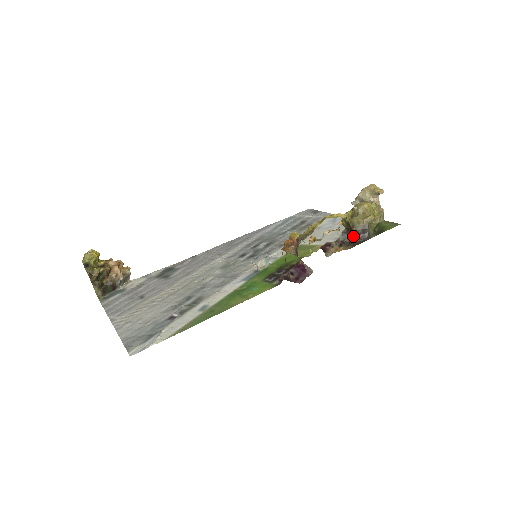
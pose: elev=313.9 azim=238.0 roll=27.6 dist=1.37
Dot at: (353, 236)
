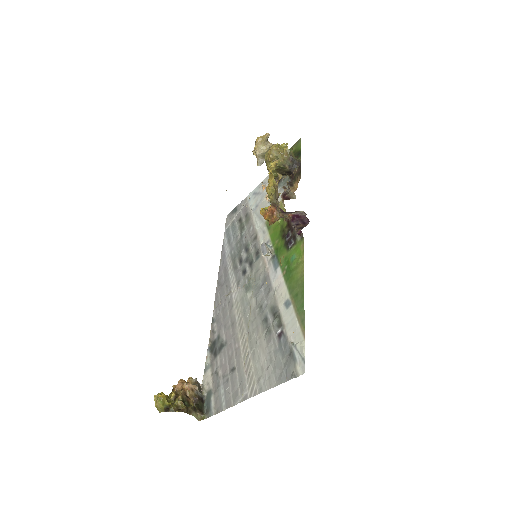
Dot at: (290, 173)
